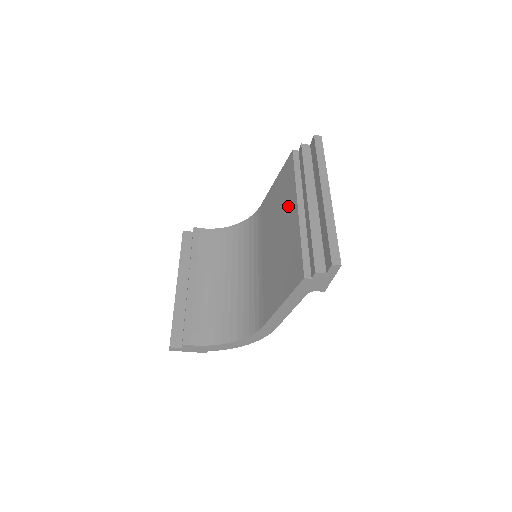
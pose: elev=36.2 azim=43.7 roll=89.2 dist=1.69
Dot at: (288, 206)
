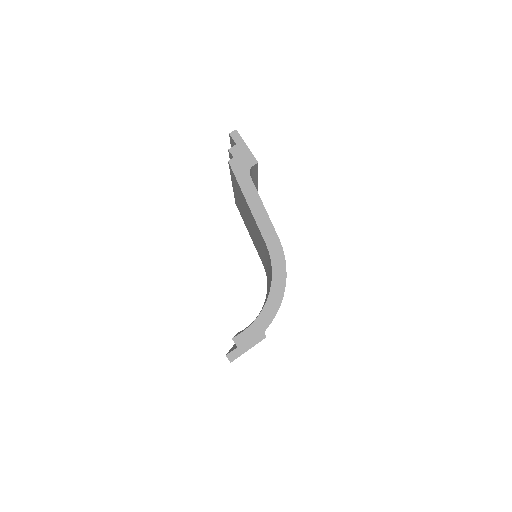
Dot at: (239, 204)
